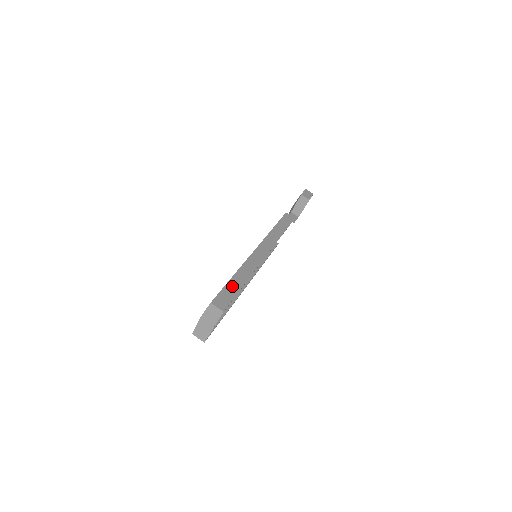
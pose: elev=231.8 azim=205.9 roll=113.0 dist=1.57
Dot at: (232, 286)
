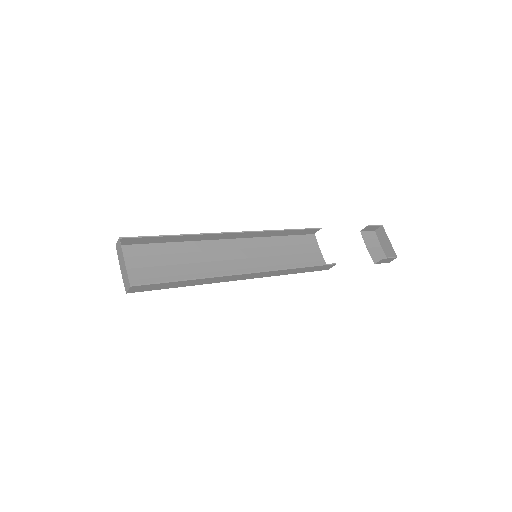
Dot at: (157, 240)
